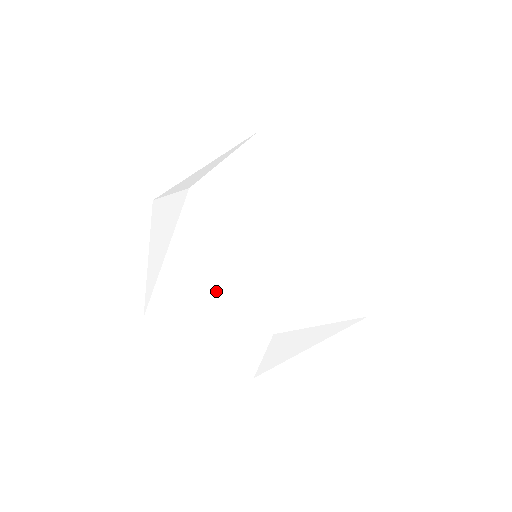
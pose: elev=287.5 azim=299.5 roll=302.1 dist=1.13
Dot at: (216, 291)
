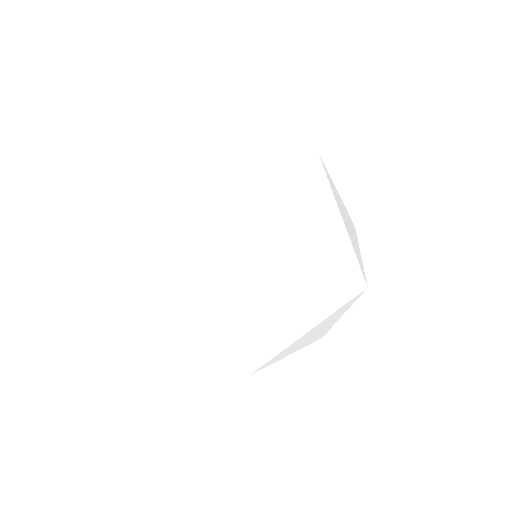
Dot at: (259, 172)
